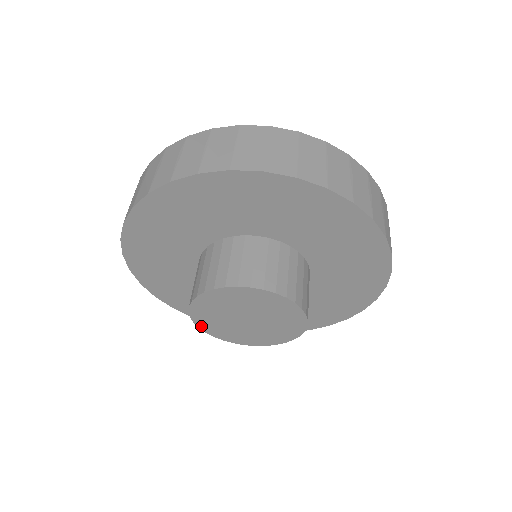
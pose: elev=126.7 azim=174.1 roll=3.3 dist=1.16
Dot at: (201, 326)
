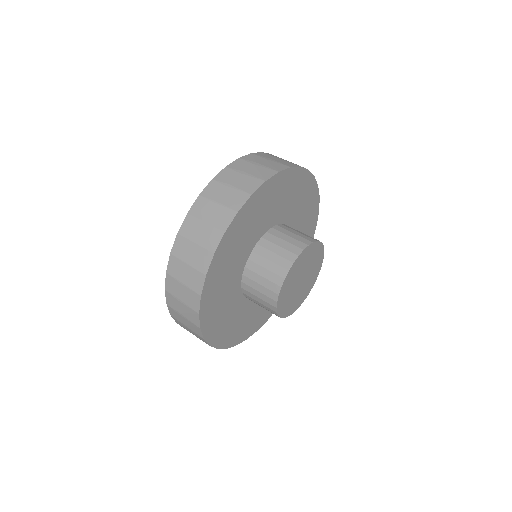
Dot at: (294, 310)
